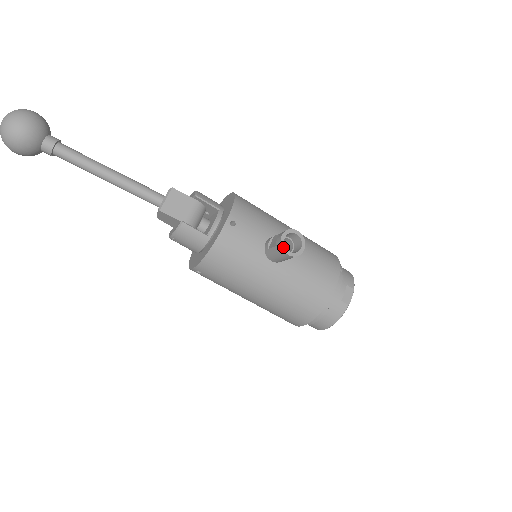
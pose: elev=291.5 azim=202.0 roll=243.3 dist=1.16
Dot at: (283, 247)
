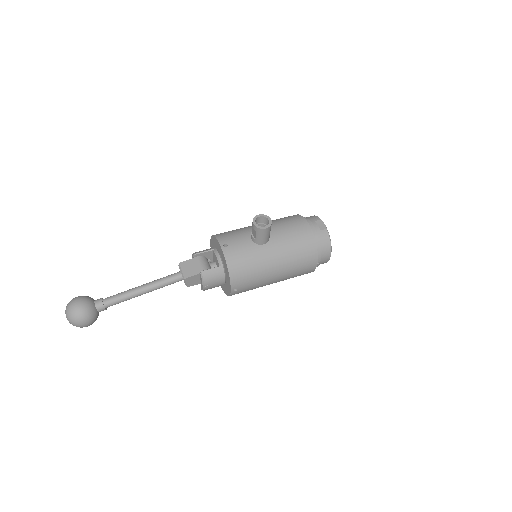
Dot at: (260, 228)
